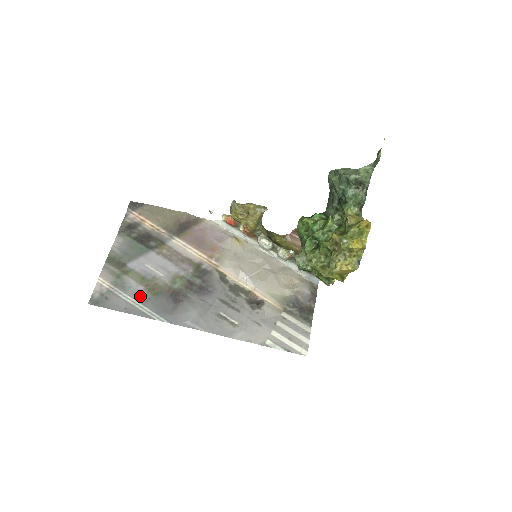
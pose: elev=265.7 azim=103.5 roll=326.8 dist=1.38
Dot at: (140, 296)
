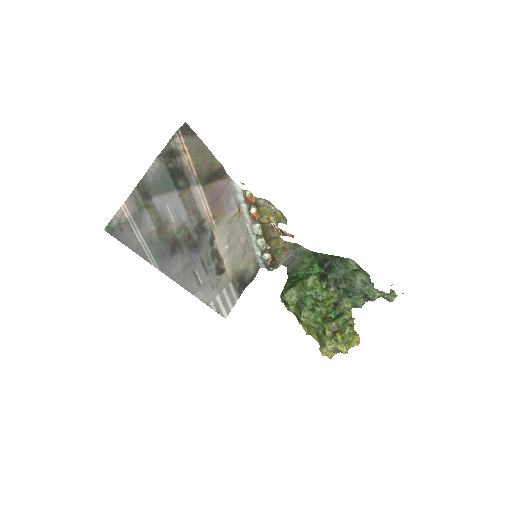
Dot at: (149, 237)
